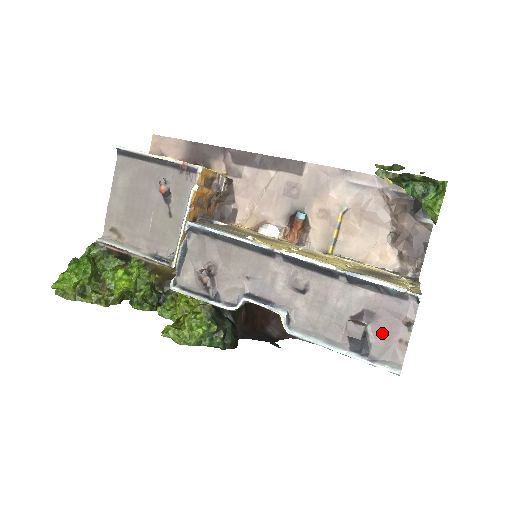
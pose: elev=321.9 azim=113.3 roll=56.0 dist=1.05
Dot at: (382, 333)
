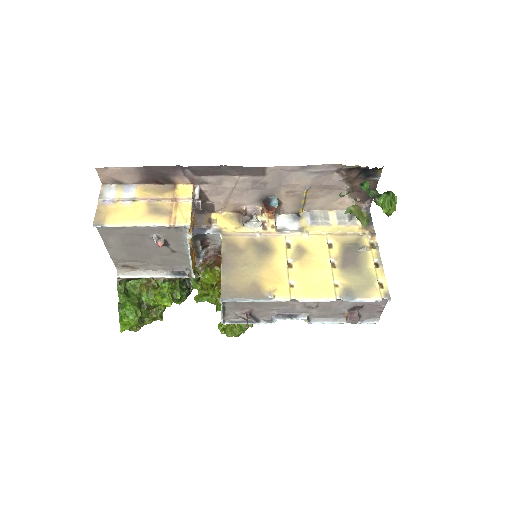
Dot at: (367, 311)
